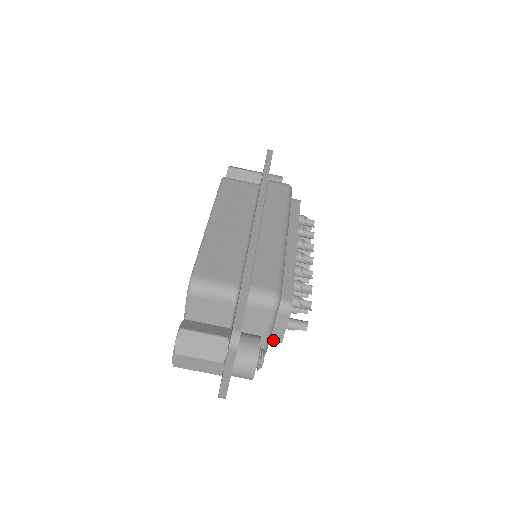
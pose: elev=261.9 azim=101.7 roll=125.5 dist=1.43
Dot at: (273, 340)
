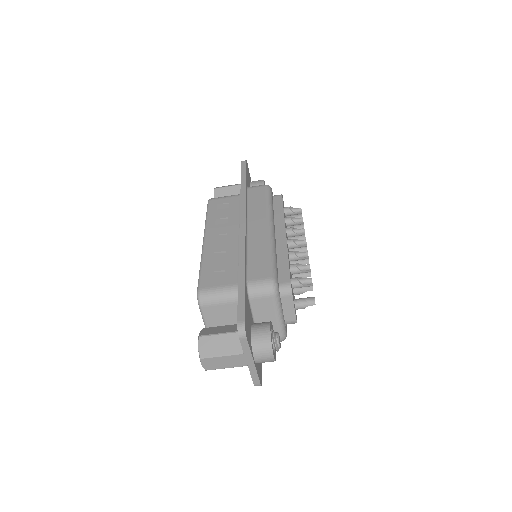
Dot at: (288, 322)
